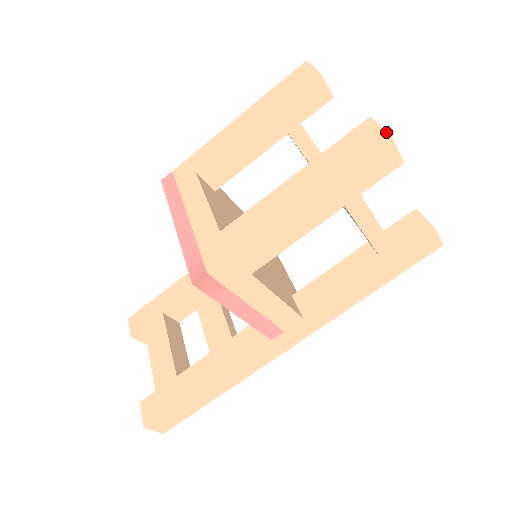
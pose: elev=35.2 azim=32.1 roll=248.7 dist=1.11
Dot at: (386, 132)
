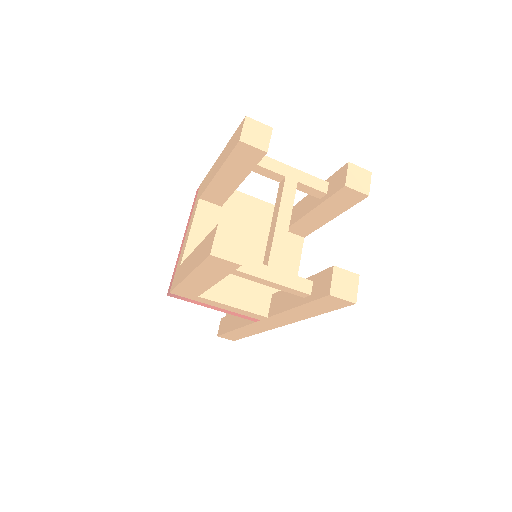
Dot at: (211, 249)
